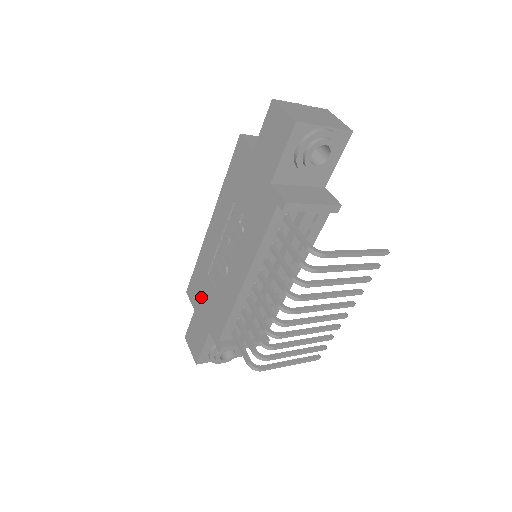
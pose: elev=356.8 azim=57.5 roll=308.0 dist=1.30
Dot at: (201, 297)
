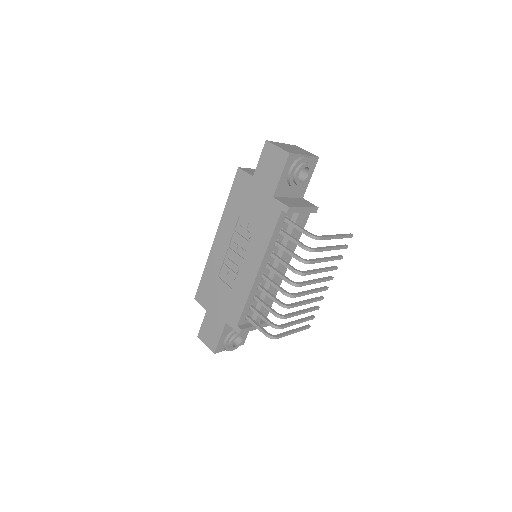
Dot at: (213, 297)
